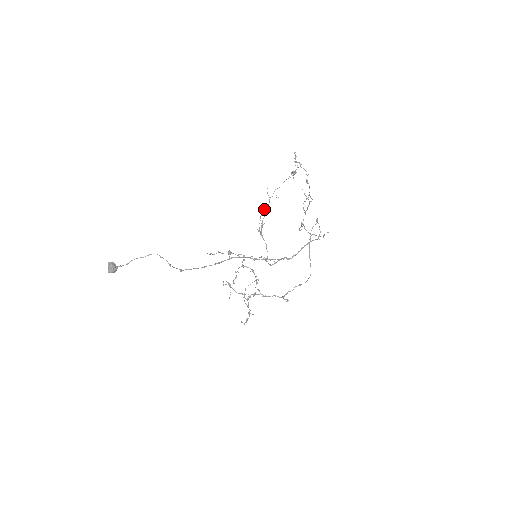
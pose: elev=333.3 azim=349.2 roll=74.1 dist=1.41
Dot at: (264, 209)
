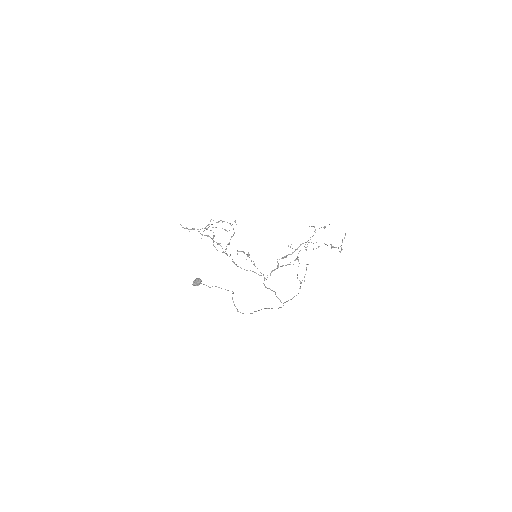
Dot at: occluded
